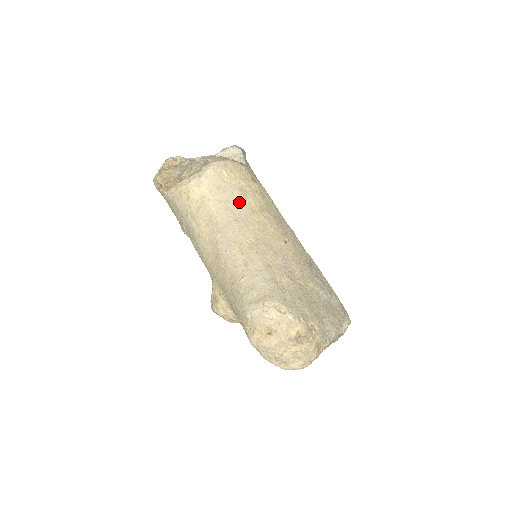
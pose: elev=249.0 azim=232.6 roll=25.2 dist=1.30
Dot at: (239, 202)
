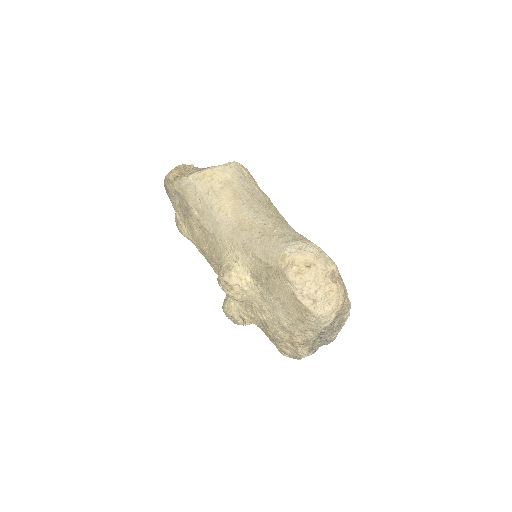
Dot at: (258, 192)
